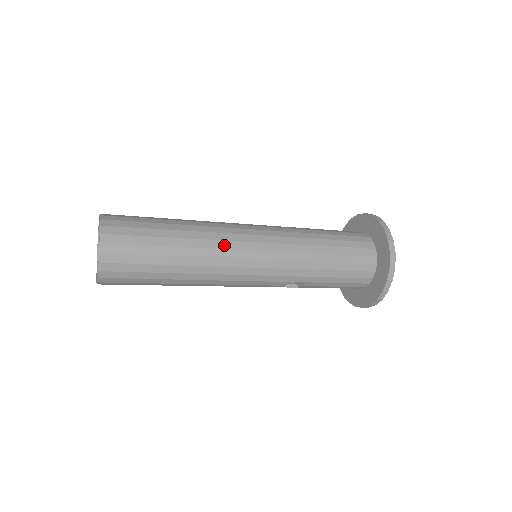
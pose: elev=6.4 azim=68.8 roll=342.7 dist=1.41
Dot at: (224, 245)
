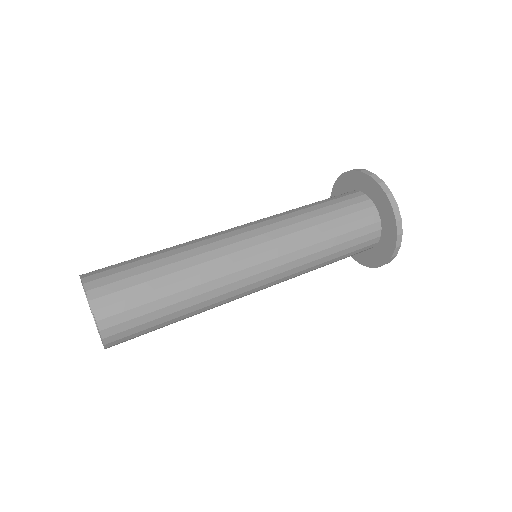
Dot at: occluded
